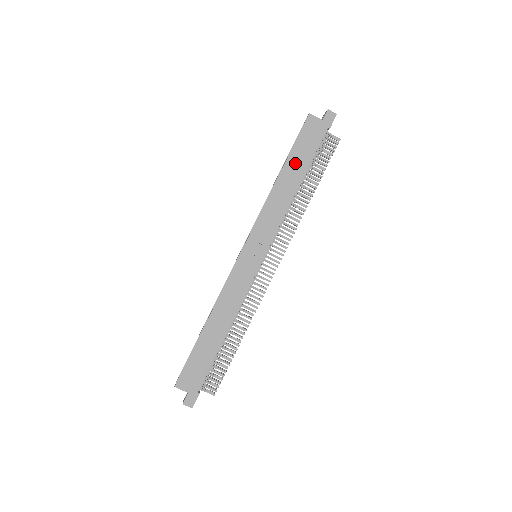
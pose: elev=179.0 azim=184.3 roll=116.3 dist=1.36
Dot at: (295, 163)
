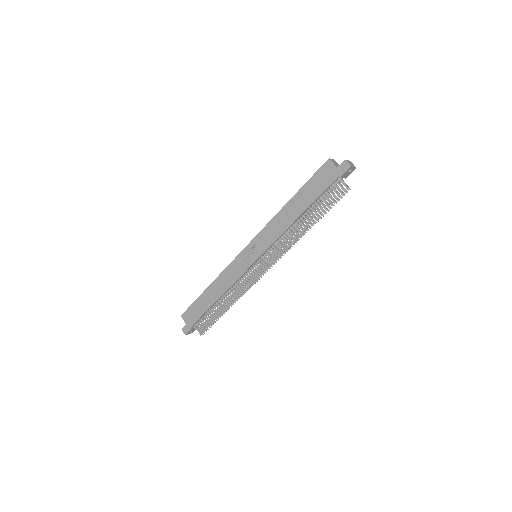
Dot at: (303, 196)
